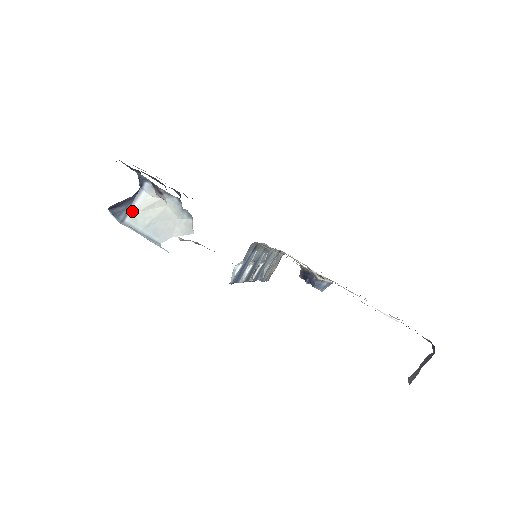
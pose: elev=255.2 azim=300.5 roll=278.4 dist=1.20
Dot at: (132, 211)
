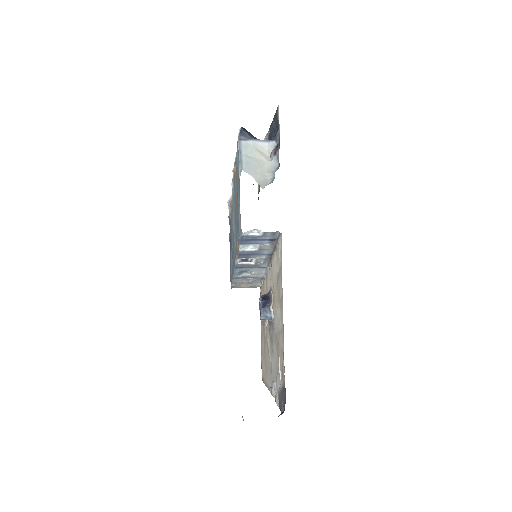
Dot at: (251, 142)
